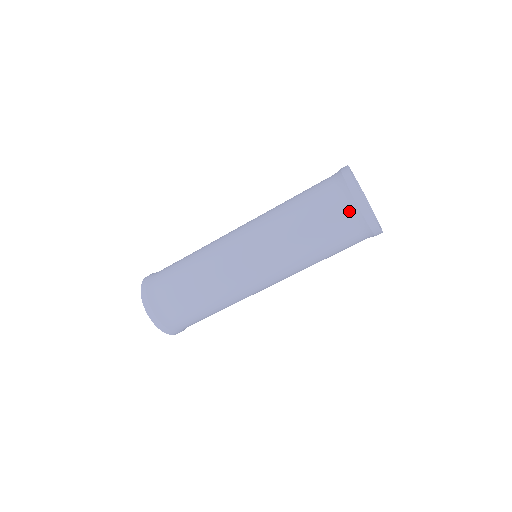
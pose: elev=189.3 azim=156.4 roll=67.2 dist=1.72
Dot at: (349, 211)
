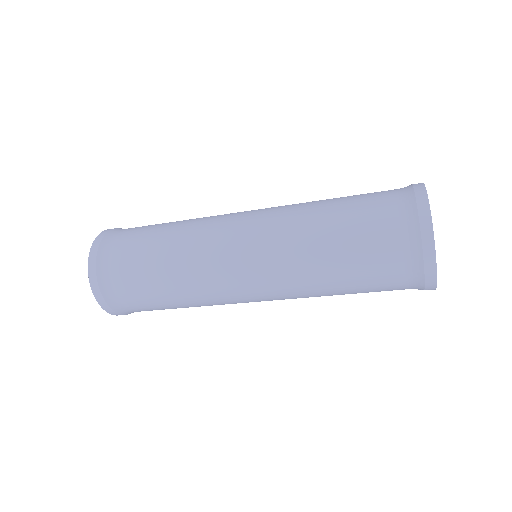
Dot at: (407, 245)
